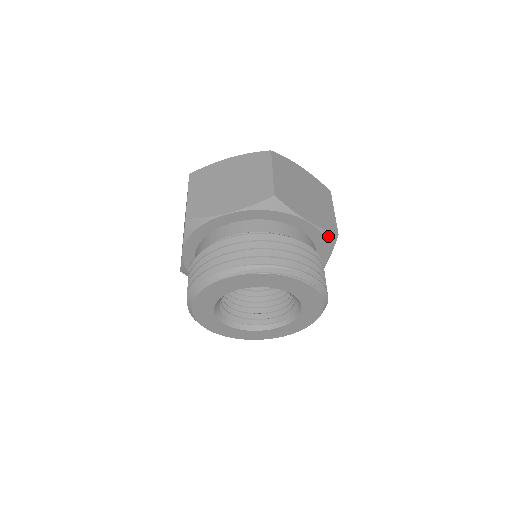
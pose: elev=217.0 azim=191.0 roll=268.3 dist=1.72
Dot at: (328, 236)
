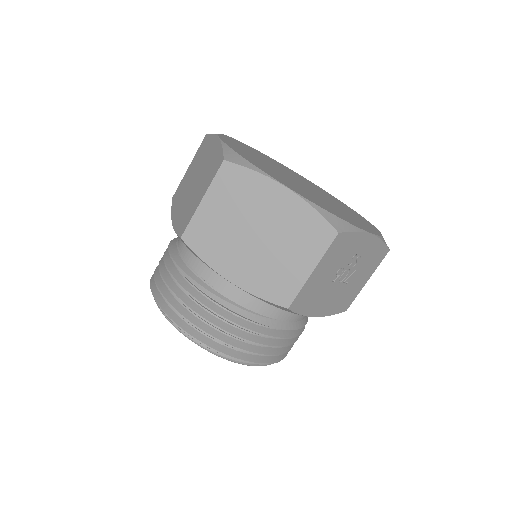
Dot at: (271, 303)
